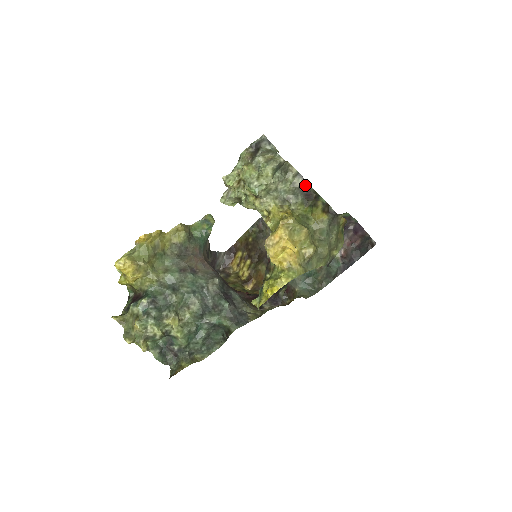
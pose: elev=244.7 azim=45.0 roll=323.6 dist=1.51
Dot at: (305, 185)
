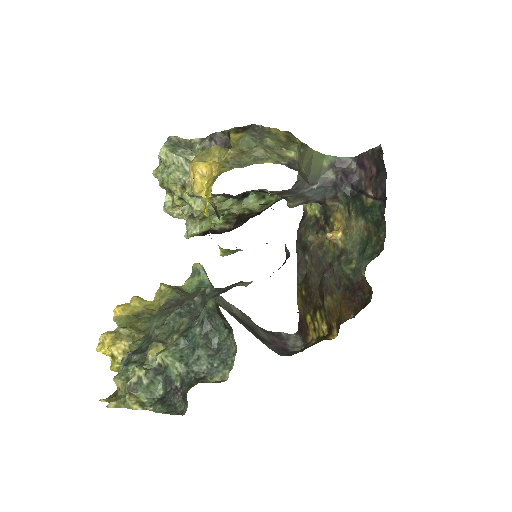
Dot at: (212, 138)
